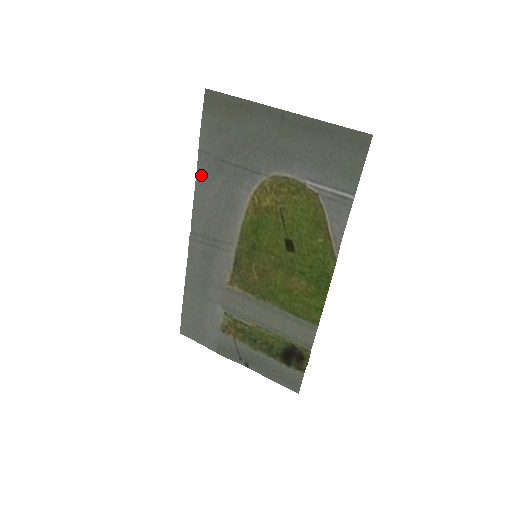
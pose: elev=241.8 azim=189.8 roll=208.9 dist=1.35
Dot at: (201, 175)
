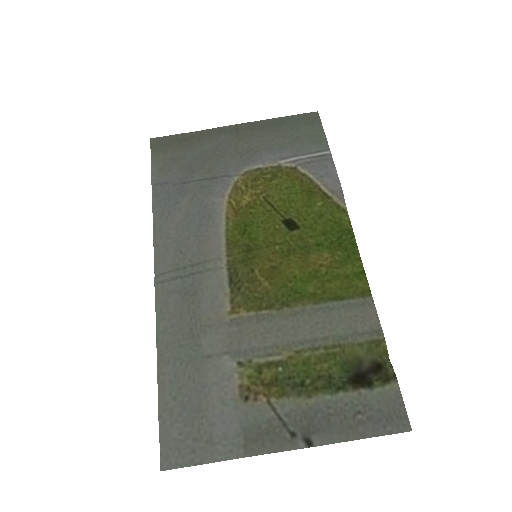
Dot at: (159, 206)
